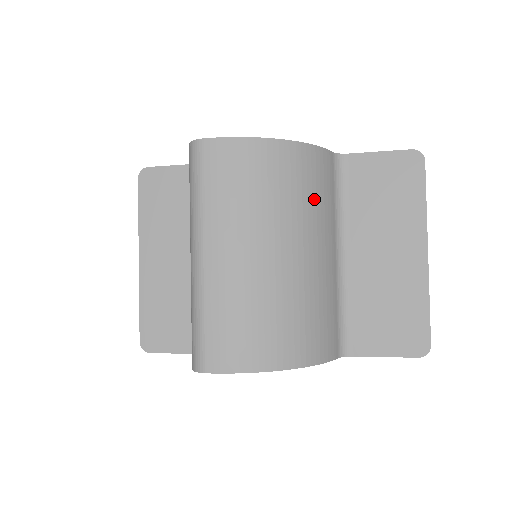
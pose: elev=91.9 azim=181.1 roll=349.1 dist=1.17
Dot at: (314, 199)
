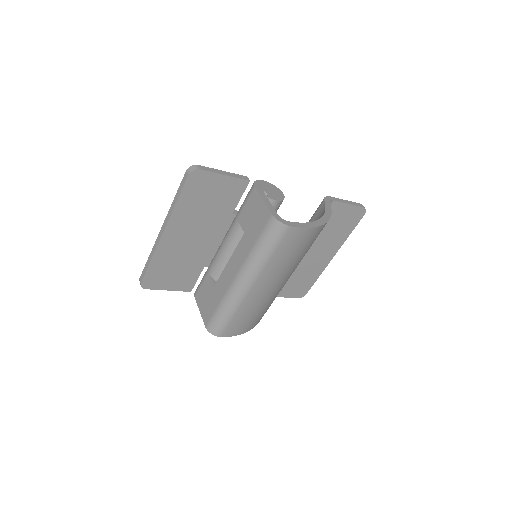
Dot at: occluded
